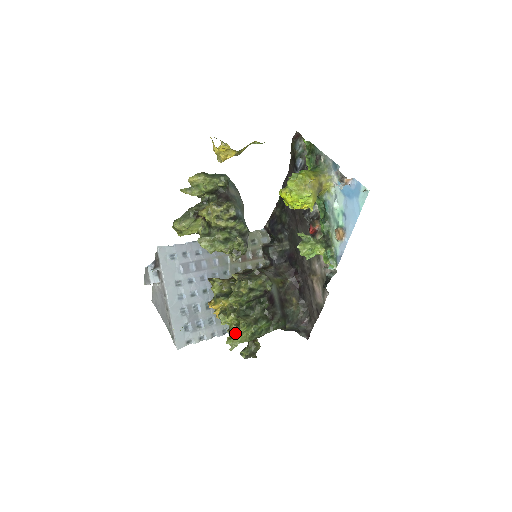
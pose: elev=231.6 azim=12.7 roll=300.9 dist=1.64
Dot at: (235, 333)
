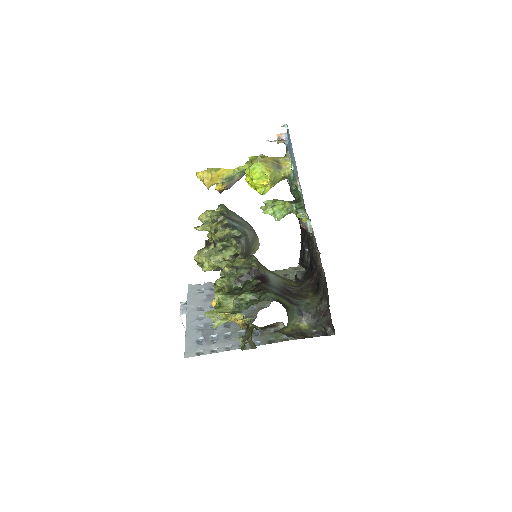
Dot at: (217, 308)
